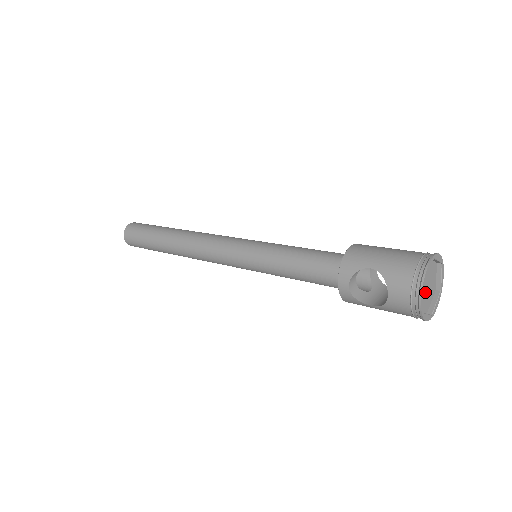
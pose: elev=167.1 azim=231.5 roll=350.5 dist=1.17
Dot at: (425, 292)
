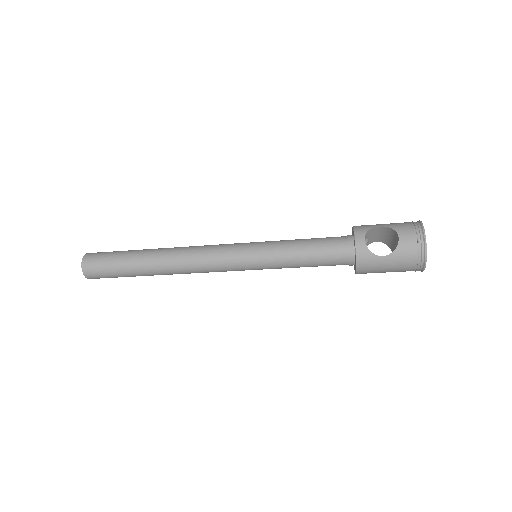
Dot at: occluded
